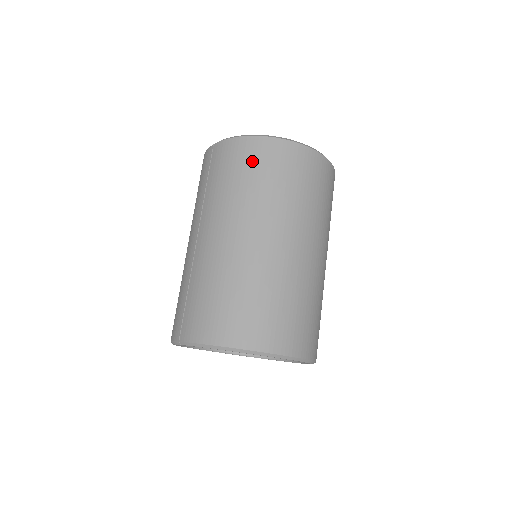
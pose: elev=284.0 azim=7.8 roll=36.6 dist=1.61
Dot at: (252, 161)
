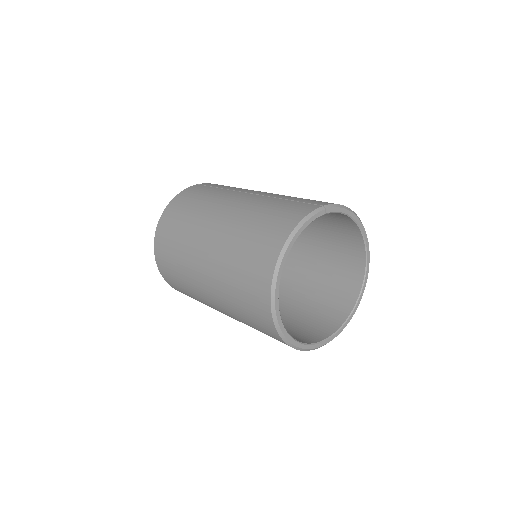
Dot at: occluded
